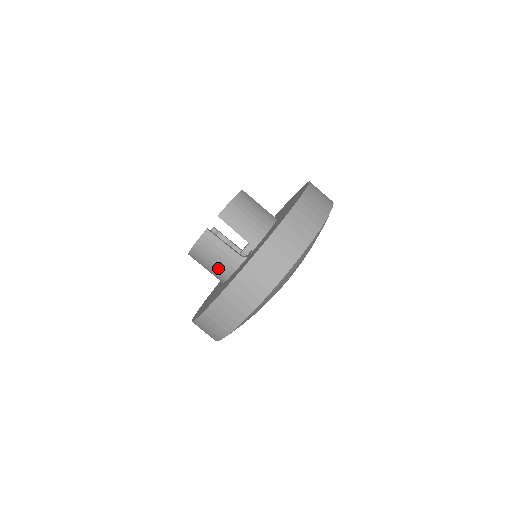
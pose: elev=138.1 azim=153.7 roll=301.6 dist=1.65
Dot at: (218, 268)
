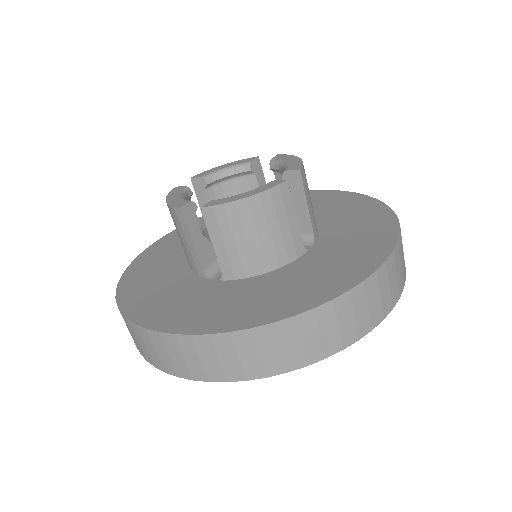
Dot at: occluded
